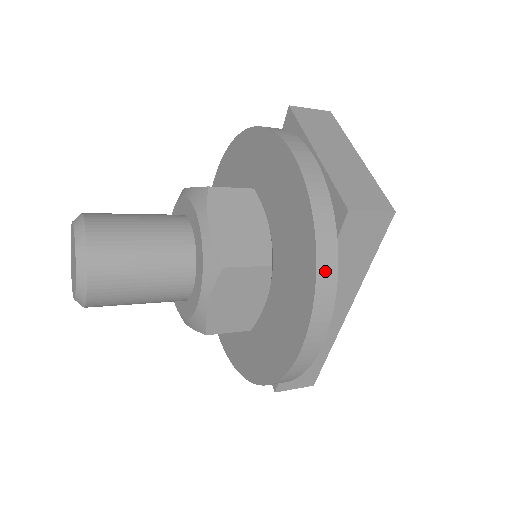
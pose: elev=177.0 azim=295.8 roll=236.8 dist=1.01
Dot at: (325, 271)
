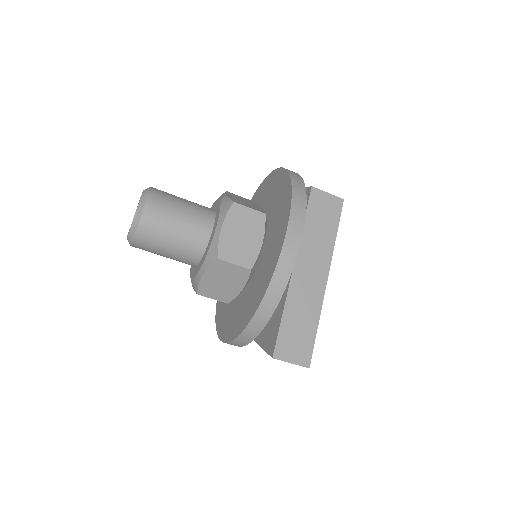
Dot at: (298, 190)
